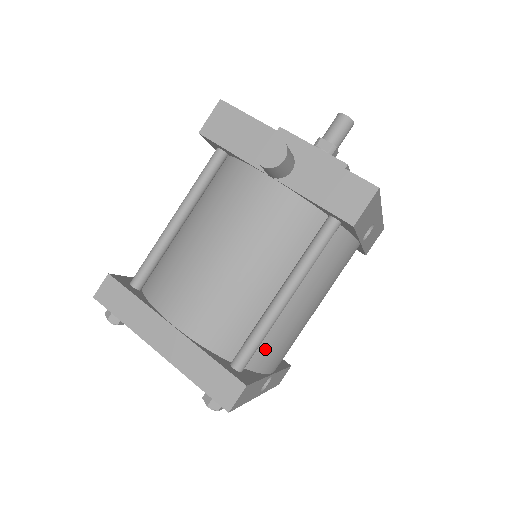
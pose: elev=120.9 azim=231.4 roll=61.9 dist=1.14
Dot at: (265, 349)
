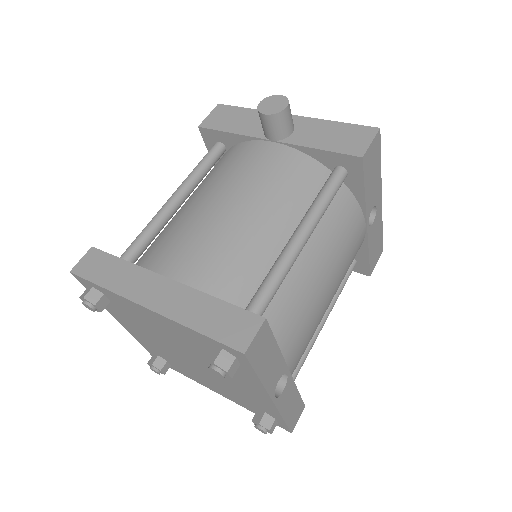
Dot at: (280, 314)
